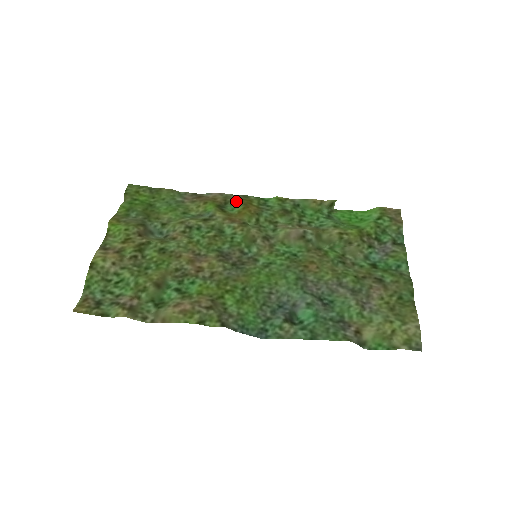
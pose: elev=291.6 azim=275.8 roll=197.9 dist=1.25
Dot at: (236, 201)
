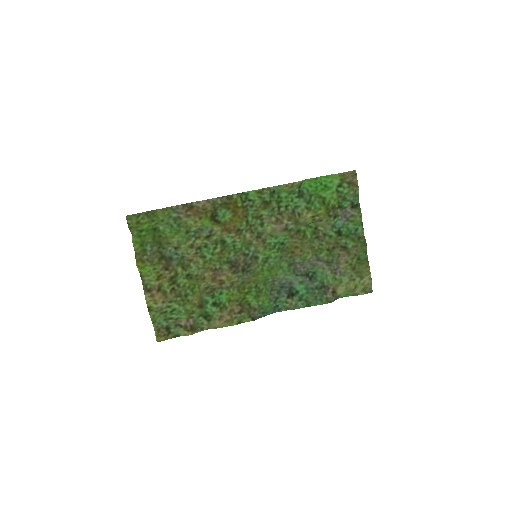
Dot at: (224, 208)
